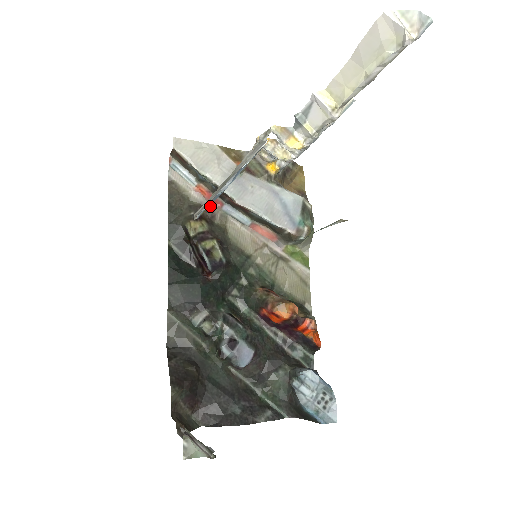
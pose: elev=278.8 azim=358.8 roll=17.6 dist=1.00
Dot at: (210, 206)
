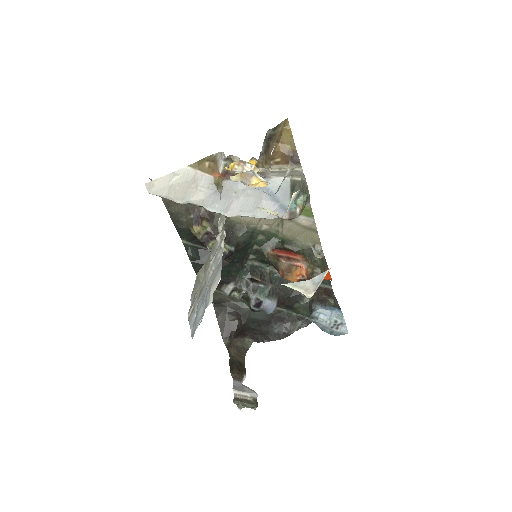
Dot at: occluded
